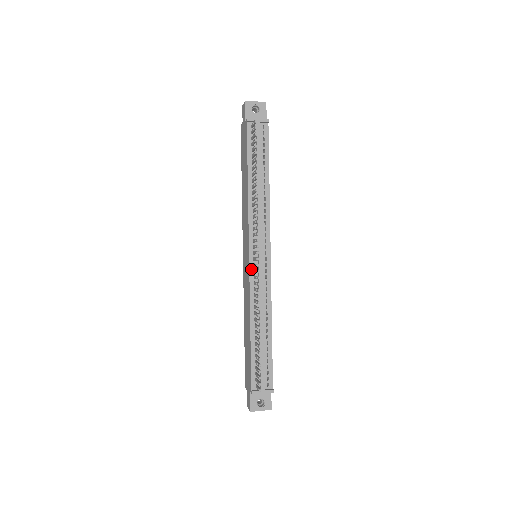
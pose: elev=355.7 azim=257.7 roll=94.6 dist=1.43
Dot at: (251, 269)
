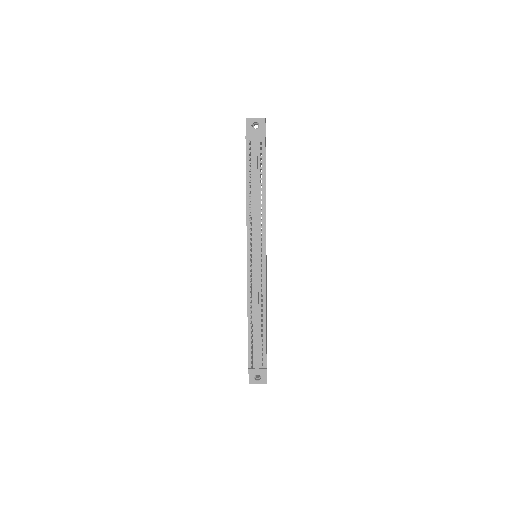
Dot at: (248, 269)
